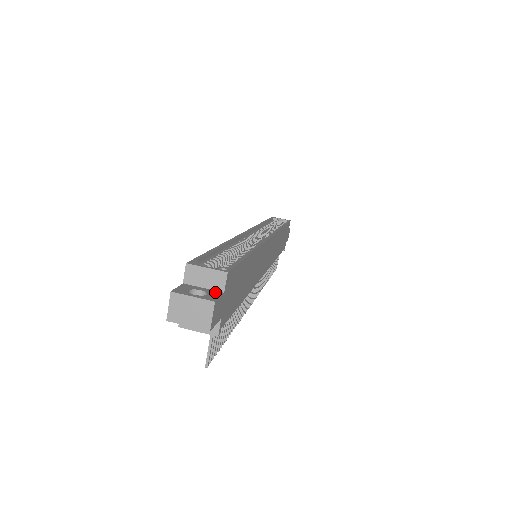
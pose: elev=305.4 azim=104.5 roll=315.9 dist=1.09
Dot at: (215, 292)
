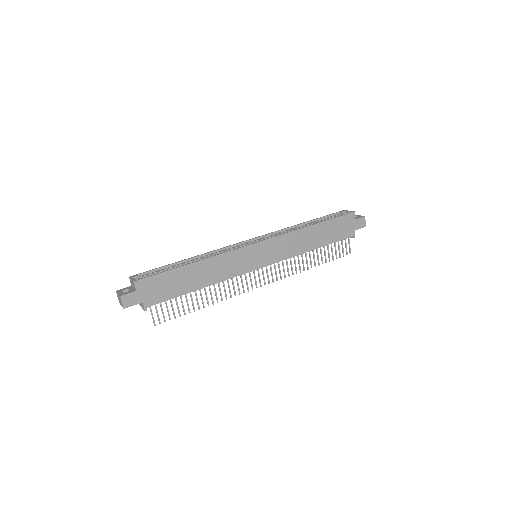
Dot at: (132, 291)
